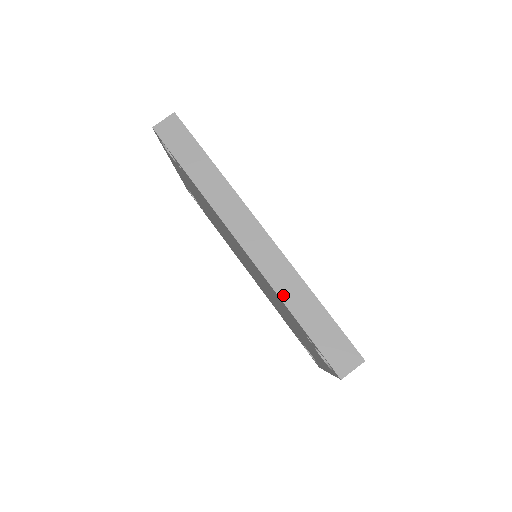
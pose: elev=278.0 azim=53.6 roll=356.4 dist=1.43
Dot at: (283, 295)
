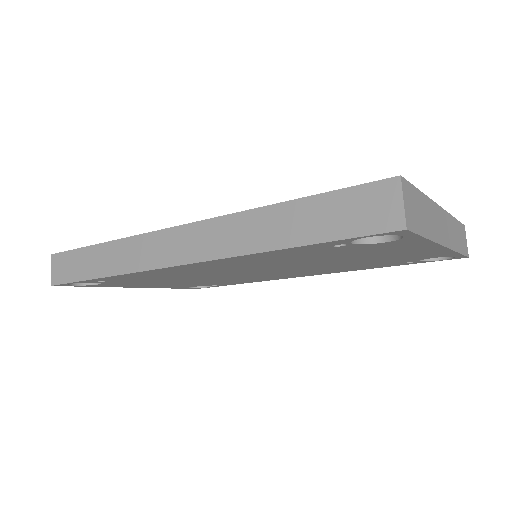
Dot at: (254, 247)
